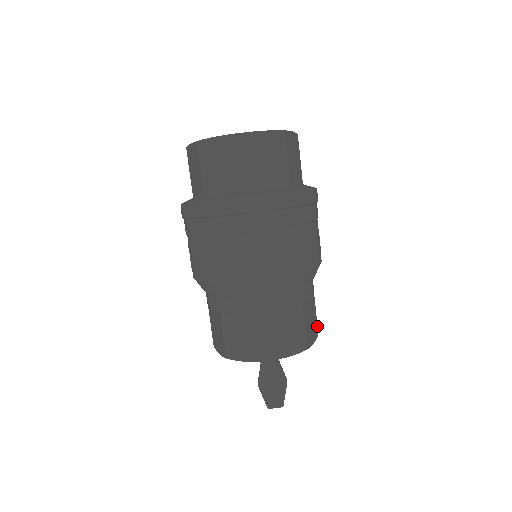
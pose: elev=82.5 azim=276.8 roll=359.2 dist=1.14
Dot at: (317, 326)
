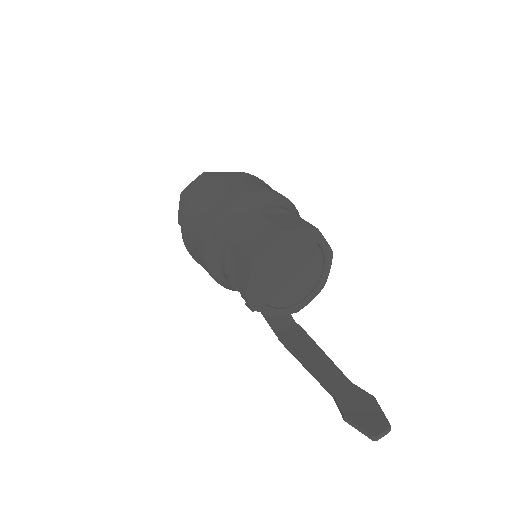
Dot at: occluded
